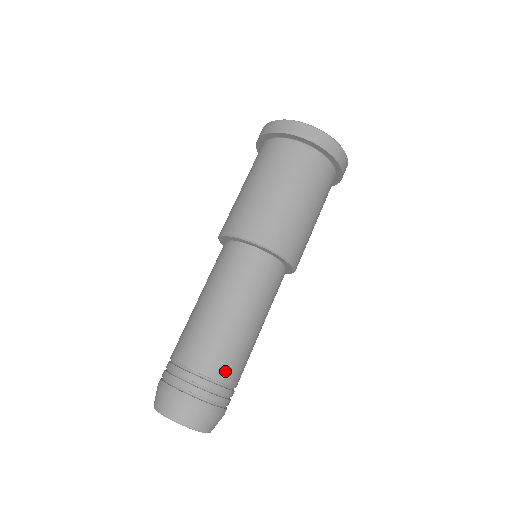
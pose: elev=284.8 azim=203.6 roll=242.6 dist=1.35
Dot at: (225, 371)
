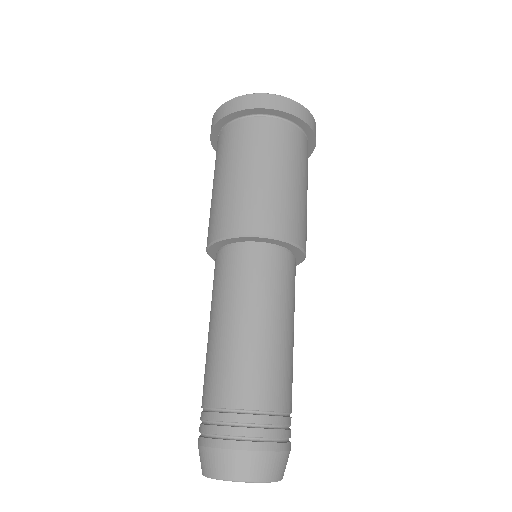
Dot at: occluded
